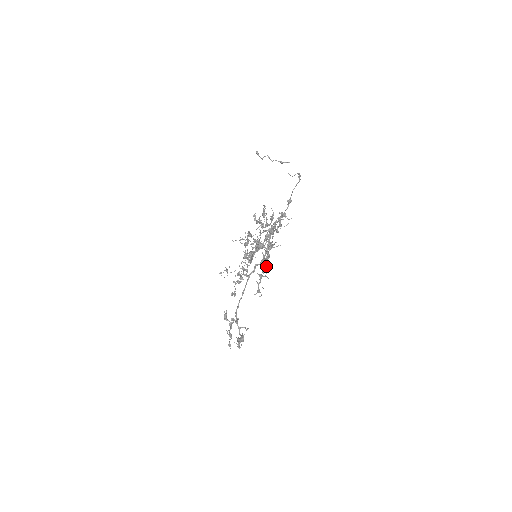
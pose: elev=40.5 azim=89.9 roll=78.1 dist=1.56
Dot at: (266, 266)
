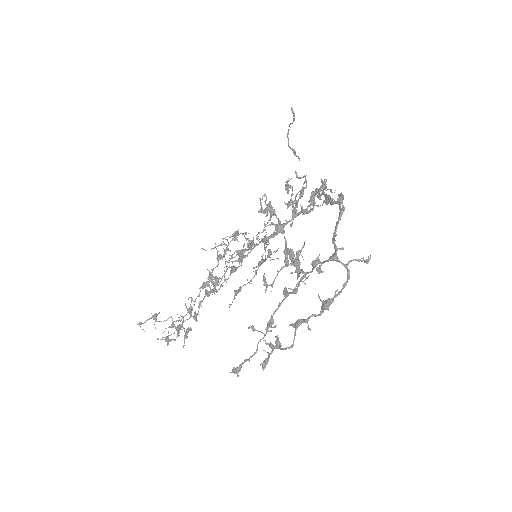
Dot at: (286, 258)
